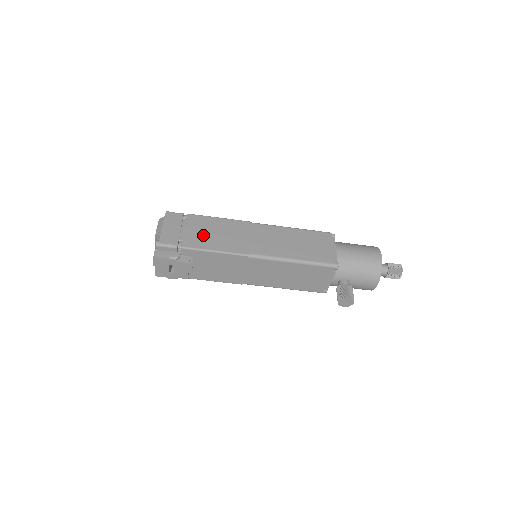
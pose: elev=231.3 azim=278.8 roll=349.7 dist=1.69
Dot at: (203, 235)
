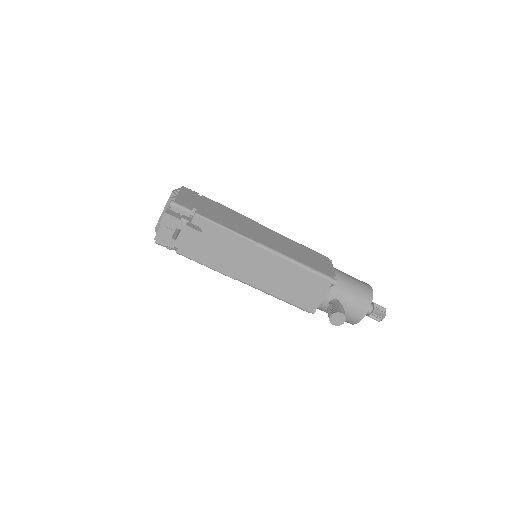
Dot at: (216, 213)
